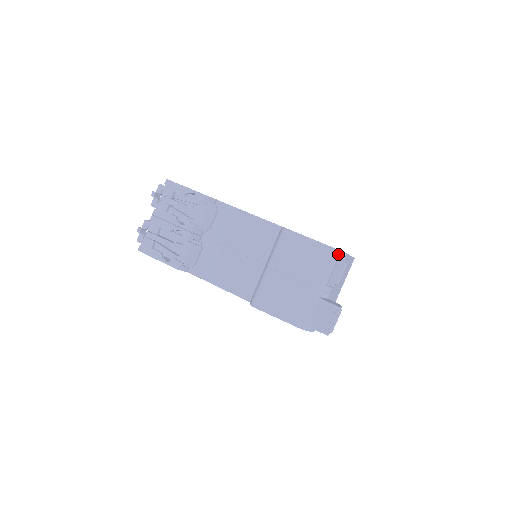
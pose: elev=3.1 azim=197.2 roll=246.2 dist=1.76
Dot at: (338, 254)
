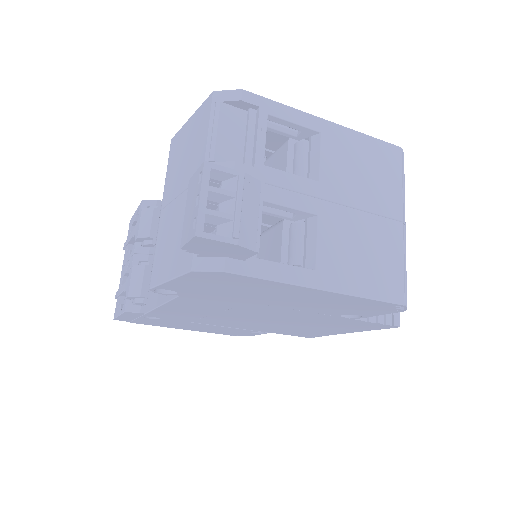
Dot at: (219, 98)
